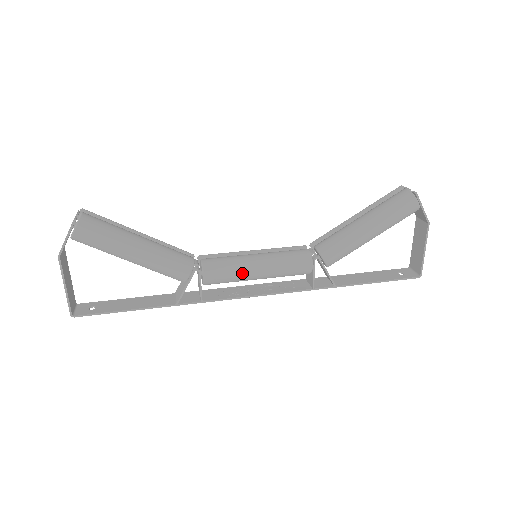
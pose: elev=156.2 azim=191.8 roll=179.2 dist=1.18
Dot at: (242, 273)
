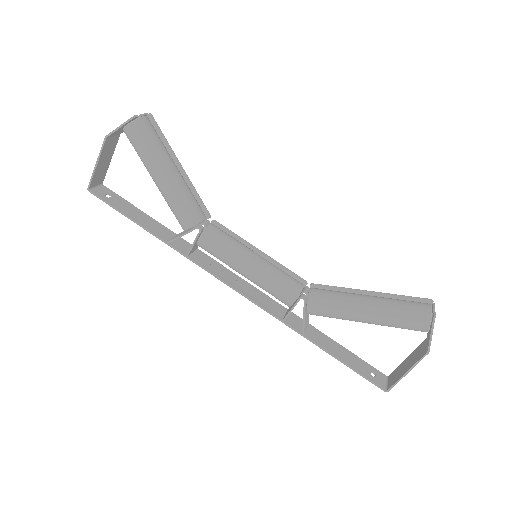
Dot at: (232, 260)
